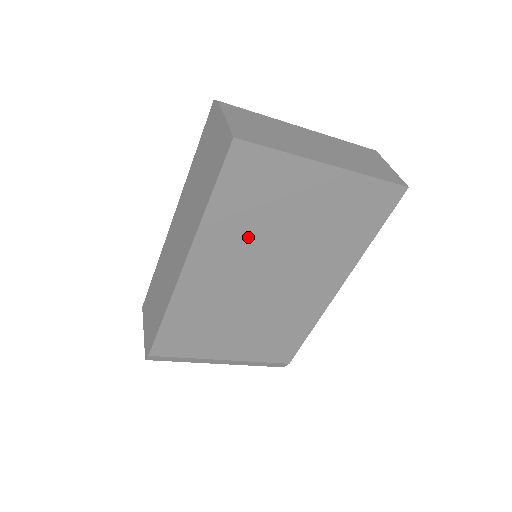
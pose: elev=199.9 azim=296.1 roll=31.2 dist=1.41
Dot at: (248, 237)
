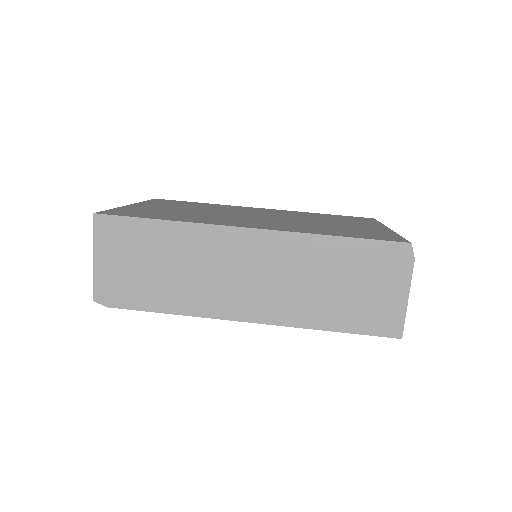
Dot at: occluded
